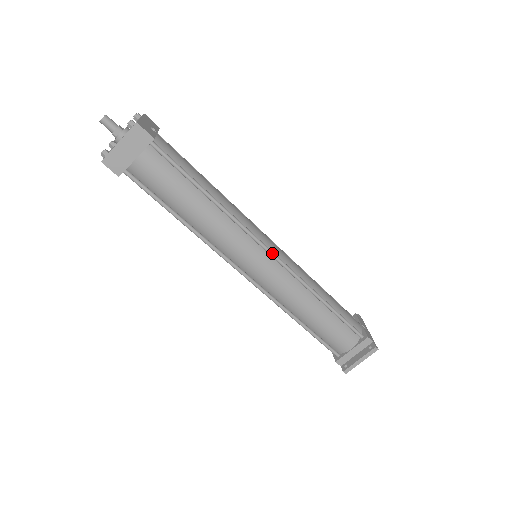
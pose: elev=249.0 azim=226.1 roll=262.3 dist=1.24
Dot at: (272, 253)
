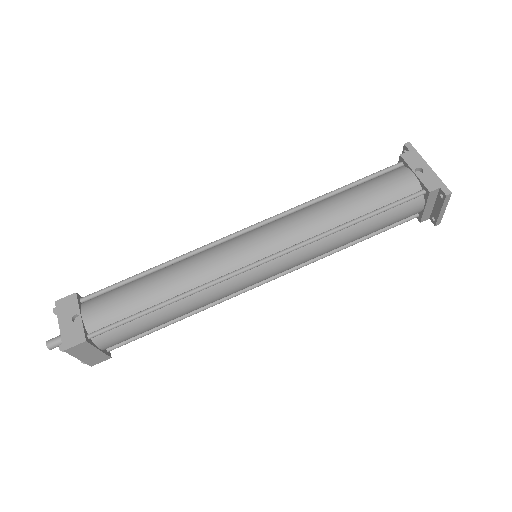
Dot at: (262, 263)
